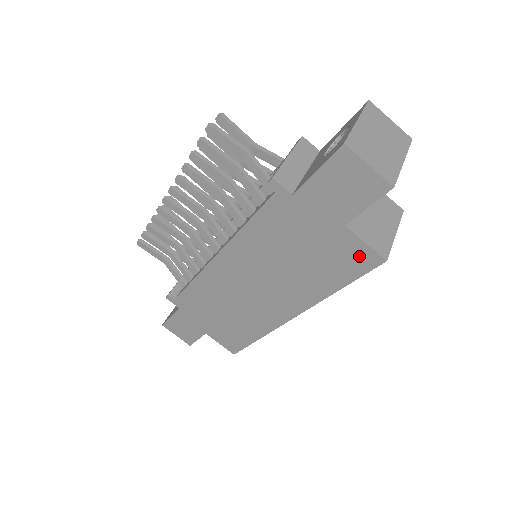
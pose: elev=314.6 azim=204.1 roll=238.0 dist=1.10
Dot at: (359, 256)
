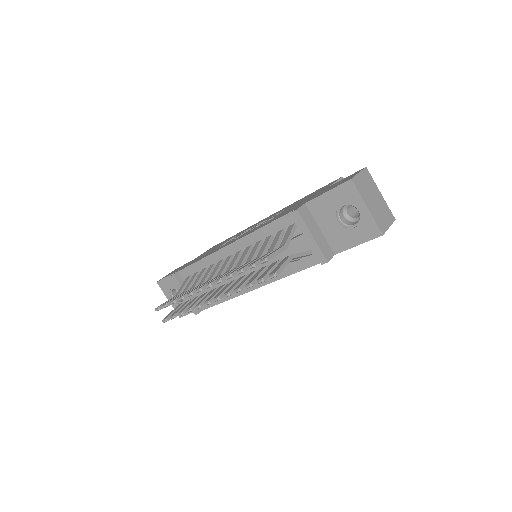
Dot at: occluded
